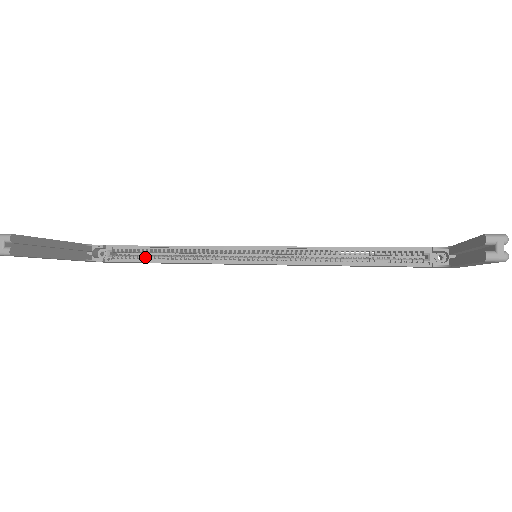
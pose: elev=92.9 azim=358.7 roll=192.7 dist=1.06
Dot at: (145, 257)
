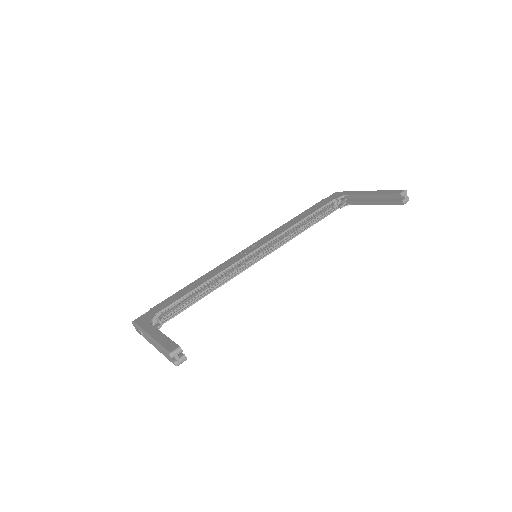
Dot at: (188, 303)
